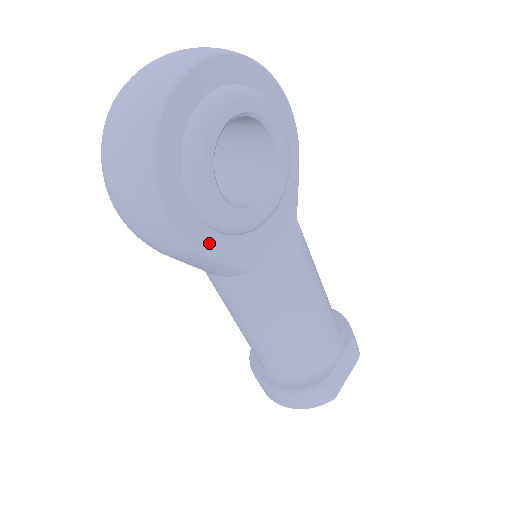
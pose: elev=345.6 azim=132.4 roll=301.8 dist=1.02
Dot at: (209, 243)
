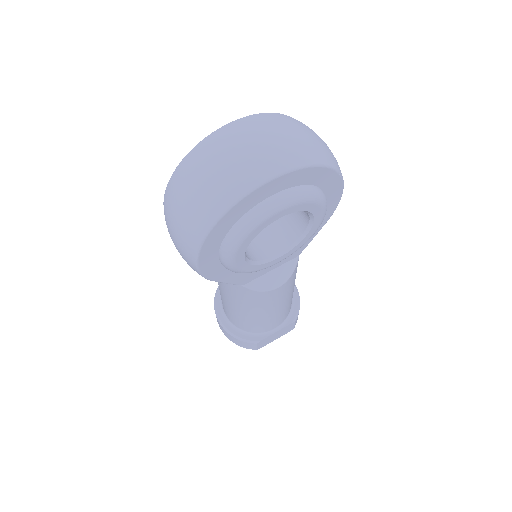
Dot at: (220, 274)
